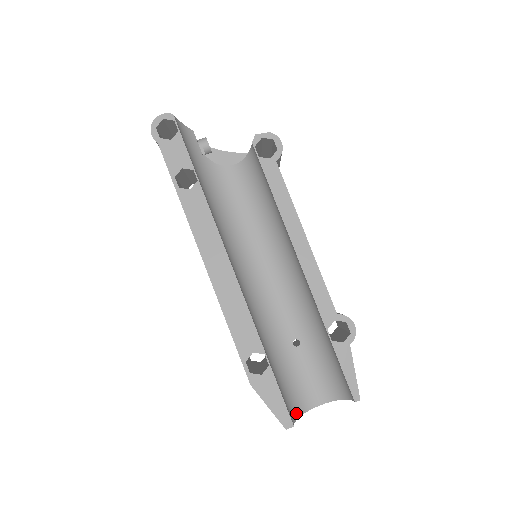
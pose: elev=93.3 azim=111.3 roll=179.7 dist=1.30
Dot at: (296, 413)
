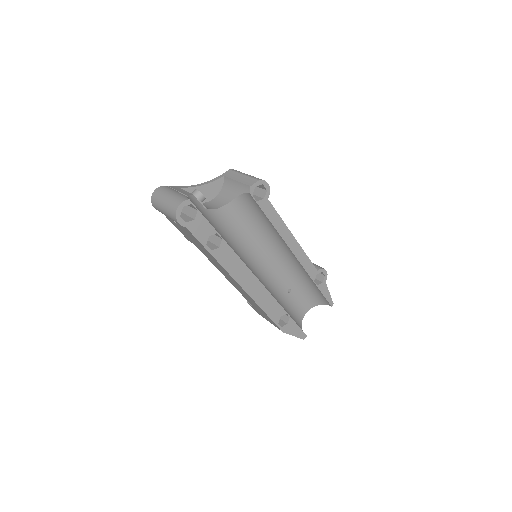
Dot at: (300, 326)
